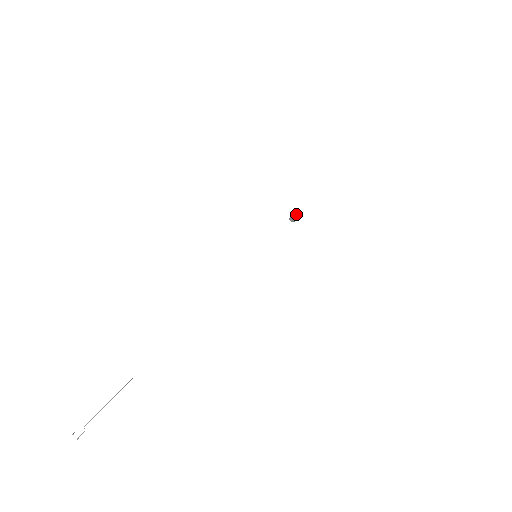
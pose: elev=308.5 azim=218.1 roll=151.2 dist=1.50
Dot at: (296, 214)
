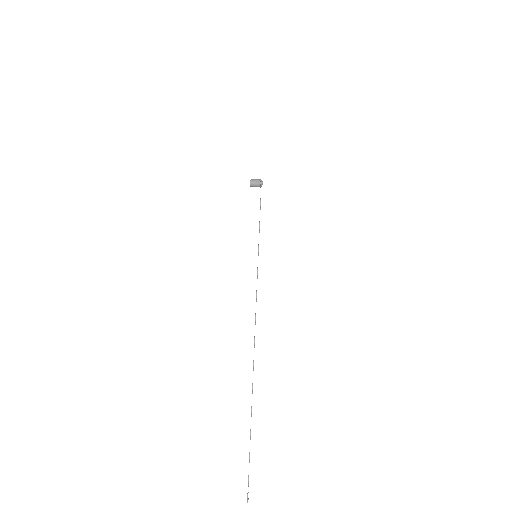
Dot at: occluded
